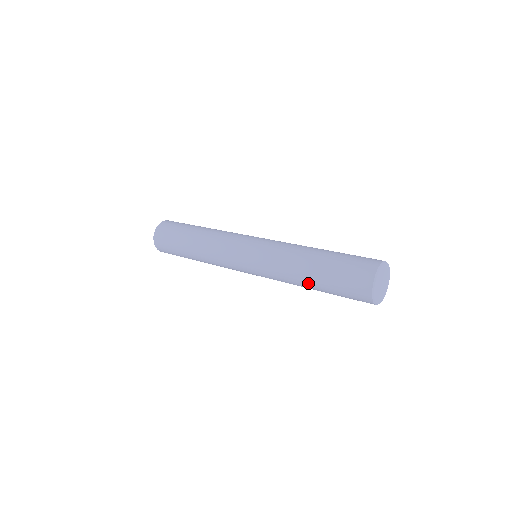
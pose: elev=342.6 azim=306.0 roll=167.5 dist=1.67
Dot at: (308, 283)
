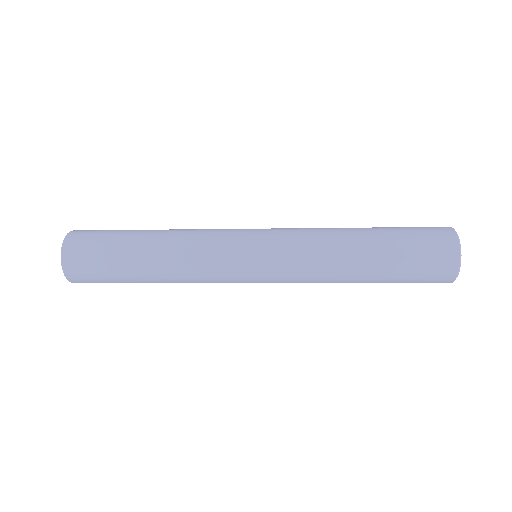
Dot at: (362, 239)
